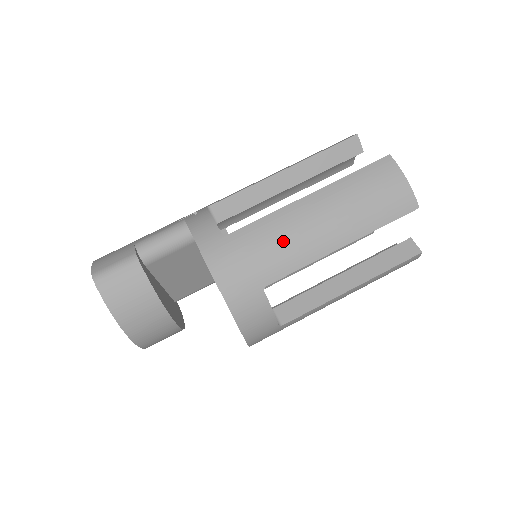
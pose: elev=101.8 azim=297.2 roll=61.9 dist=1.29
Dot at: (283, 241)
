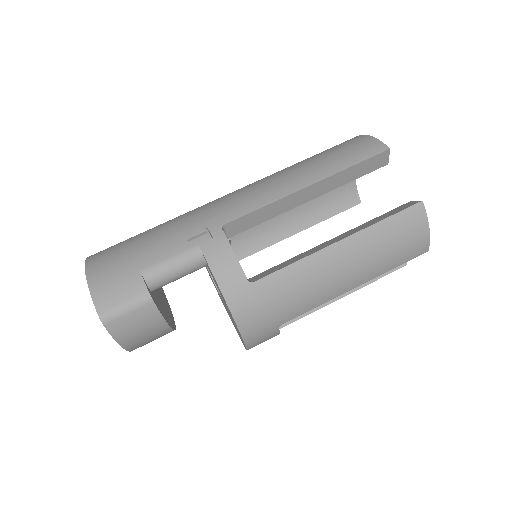
Dot at: (307, 289)
